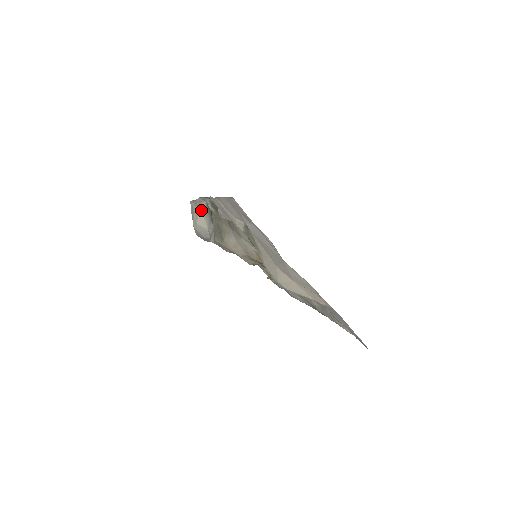
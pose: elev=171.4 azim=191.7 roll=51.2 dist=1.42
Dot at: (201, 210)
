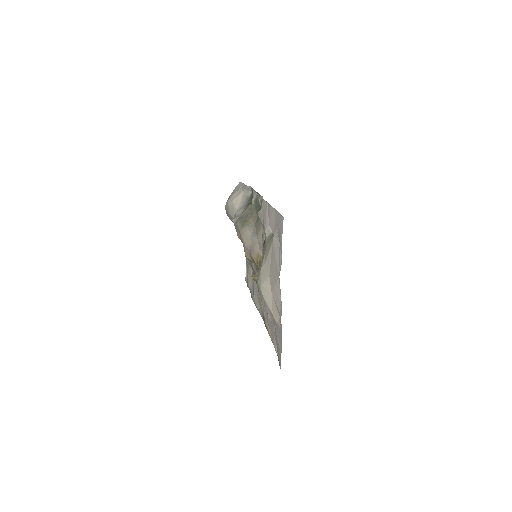
Dot at: (243, 195)
